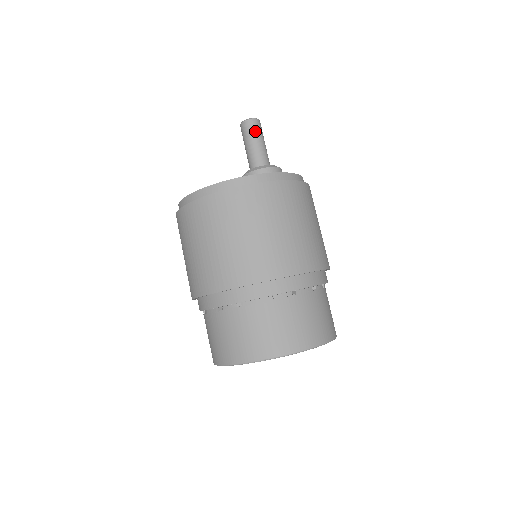
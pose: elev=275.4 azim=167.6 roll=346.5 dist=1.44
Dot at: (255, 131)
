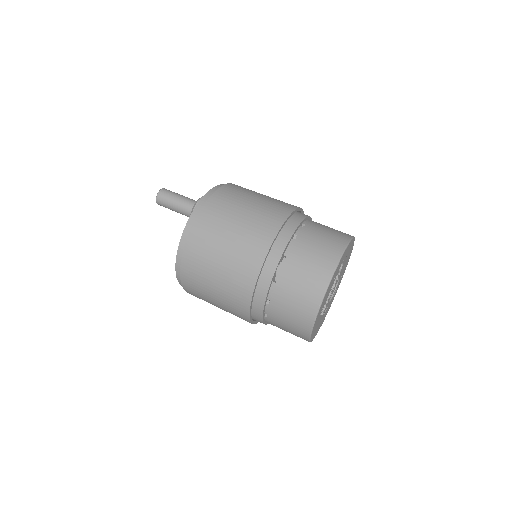
Dot at: (167, 198)
